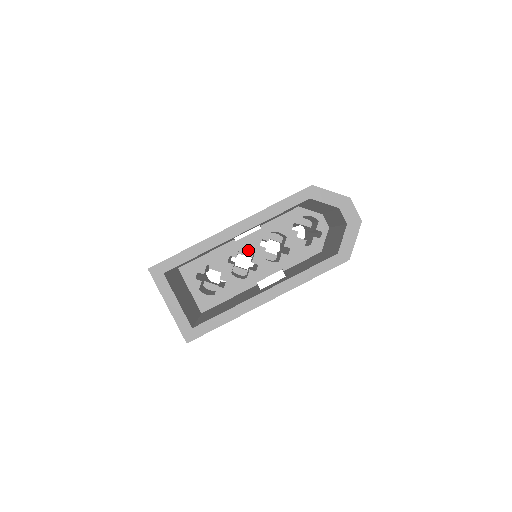
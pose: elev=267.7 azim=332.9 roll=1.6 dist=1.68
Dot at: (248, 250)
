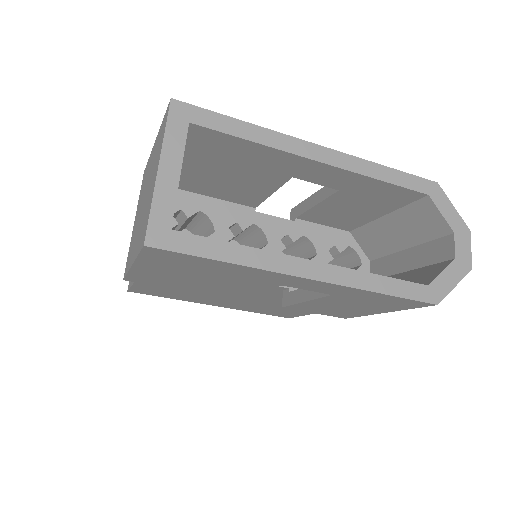
Dot at: occluded
